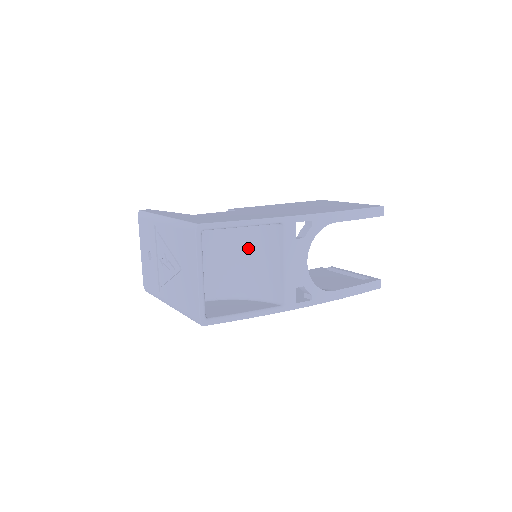
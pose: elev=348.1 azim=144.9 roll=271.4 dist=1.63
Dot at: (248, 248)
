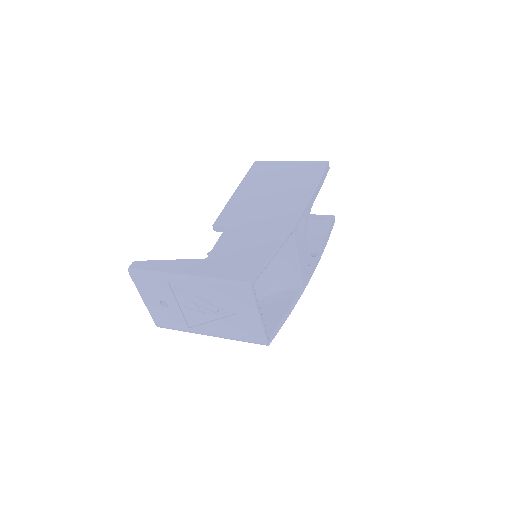
Dot at: occluded
